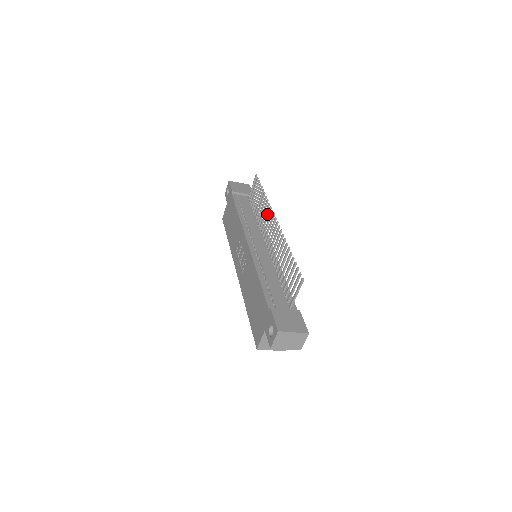
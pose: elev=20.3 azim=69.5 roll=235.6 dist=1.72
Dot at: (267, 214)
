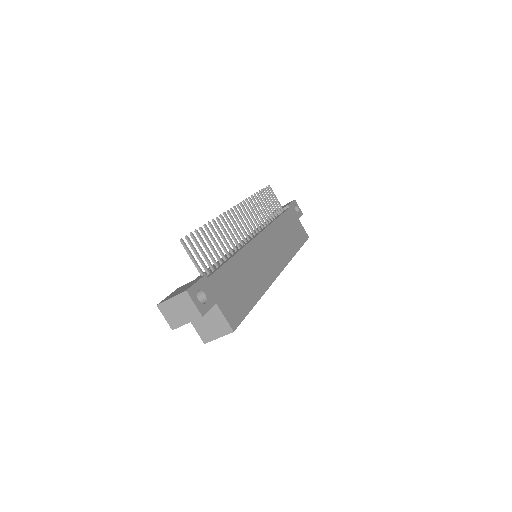
Dot at: (247, 210)
